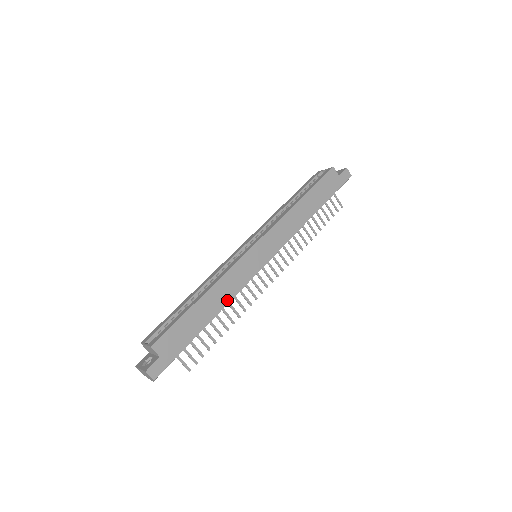
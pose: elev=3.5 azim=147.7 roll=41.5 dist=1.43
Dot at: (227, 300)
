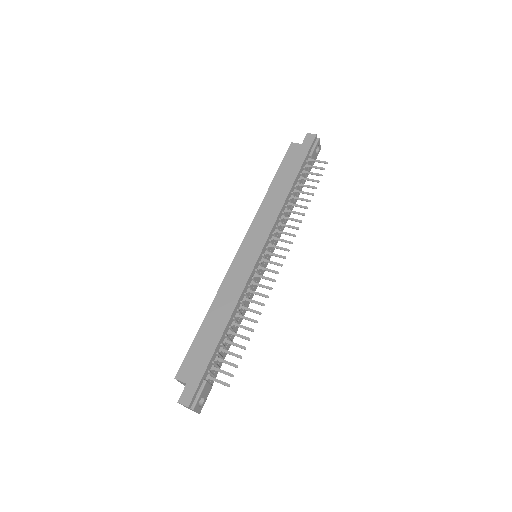
Dot at: (233, 304)
